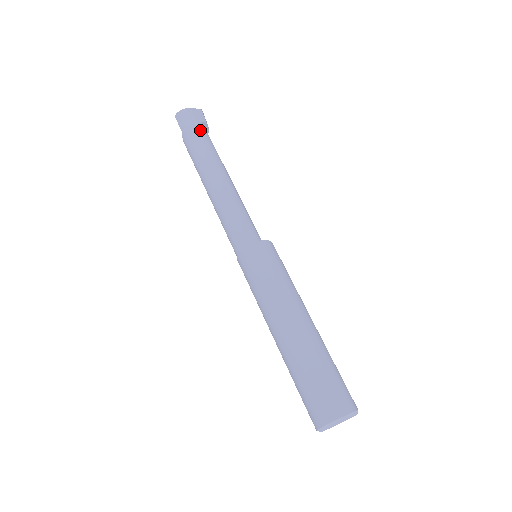
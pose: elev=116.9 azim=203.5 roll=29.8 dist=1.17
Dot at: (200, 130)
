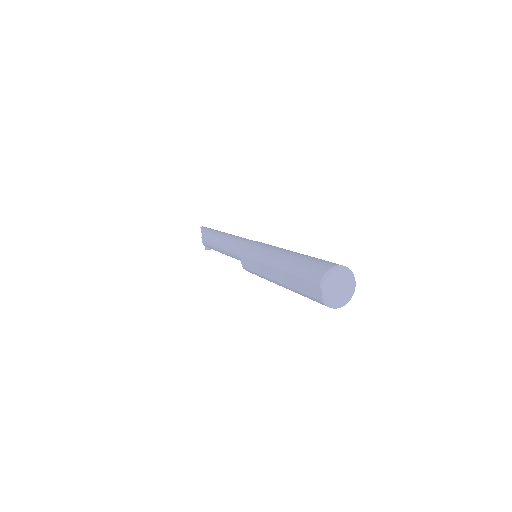
Dot at: occluded
